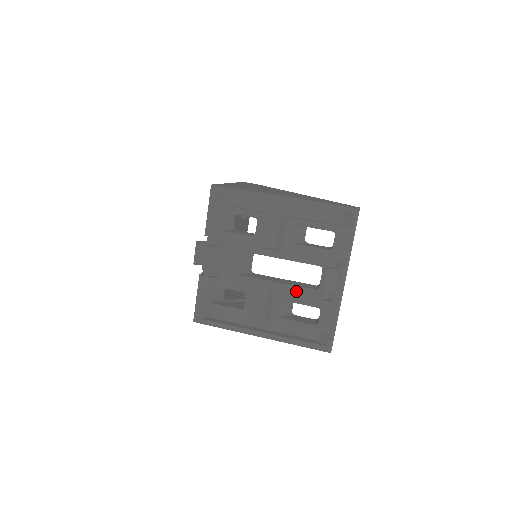
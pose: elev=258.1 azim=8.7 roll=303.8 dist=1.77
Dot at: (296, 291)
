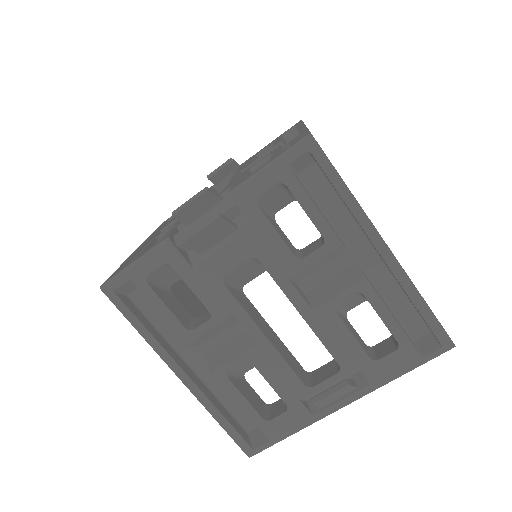
Dot at: (281, 368)
